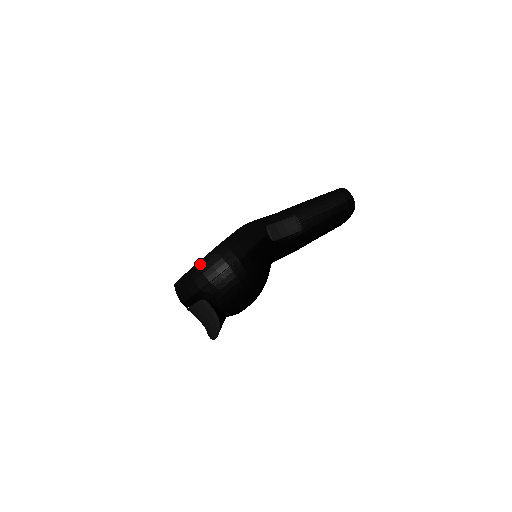
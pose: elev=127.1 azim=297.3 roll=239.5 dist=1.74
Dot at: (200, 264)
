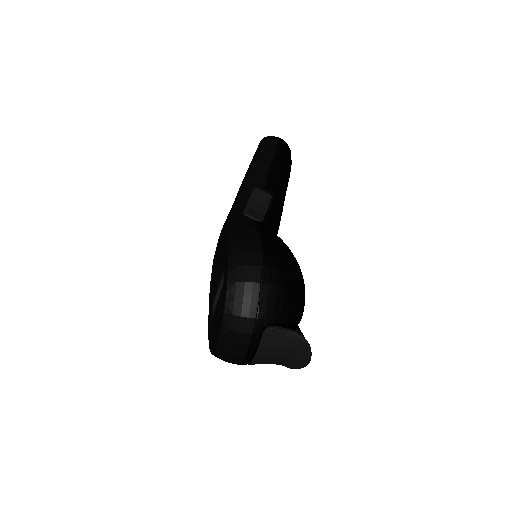
Dot at: (230, 293)
